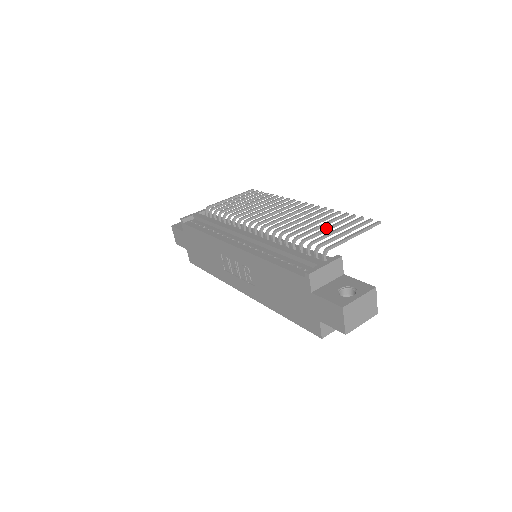
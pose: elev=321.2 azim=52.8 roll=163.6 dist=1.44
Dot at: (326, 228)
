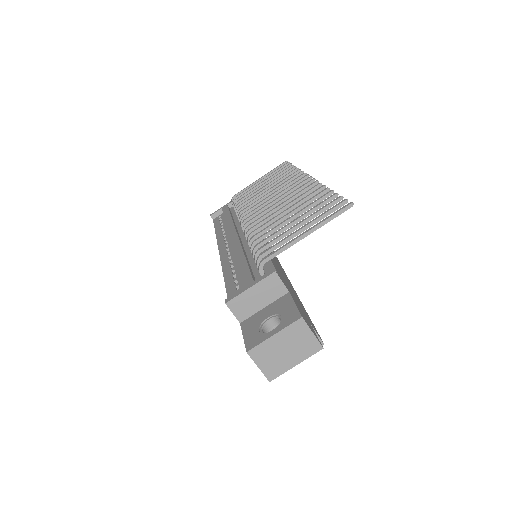
Dot at: (289, 223)
